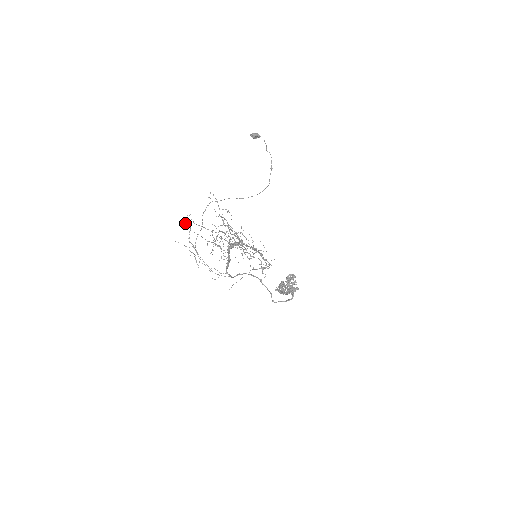
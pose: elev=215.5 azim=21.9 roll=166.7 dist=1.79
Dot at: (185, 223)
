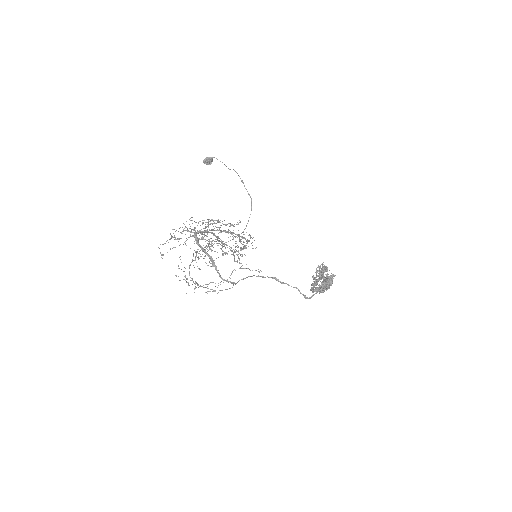
Dot at: (162, 254)
